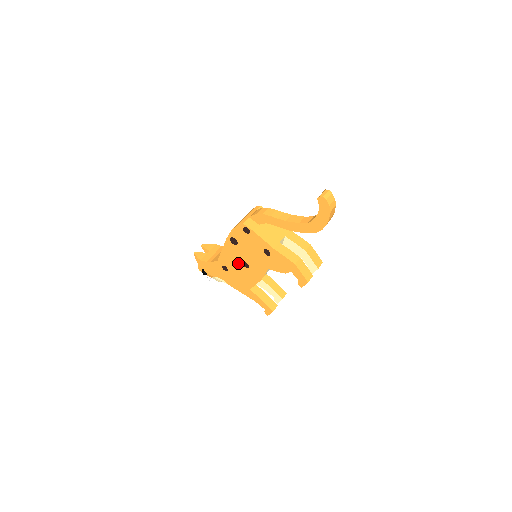
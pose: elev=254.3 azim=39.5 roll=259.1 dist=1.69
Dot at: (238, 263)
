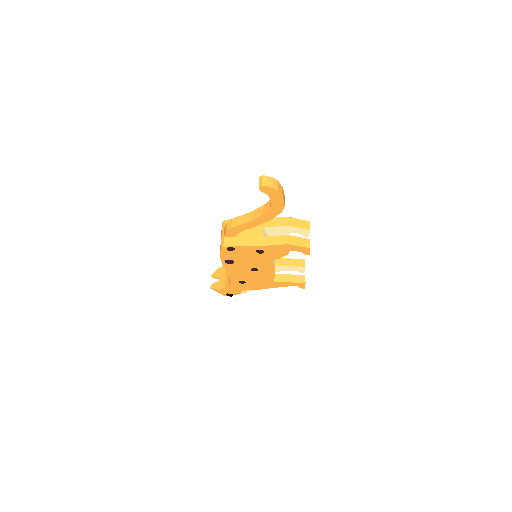
Dot at: (247, 273)
